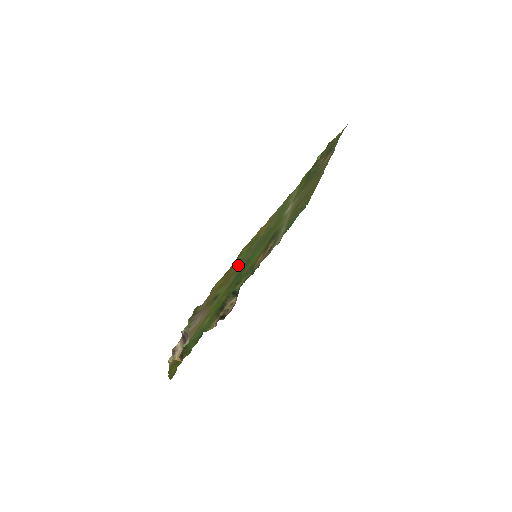
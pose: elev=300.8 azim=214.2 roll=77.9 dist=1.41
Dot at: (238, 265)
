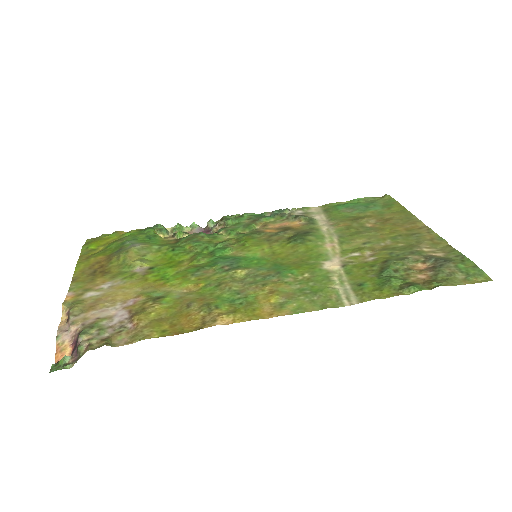
Dot at: (208, 299)
